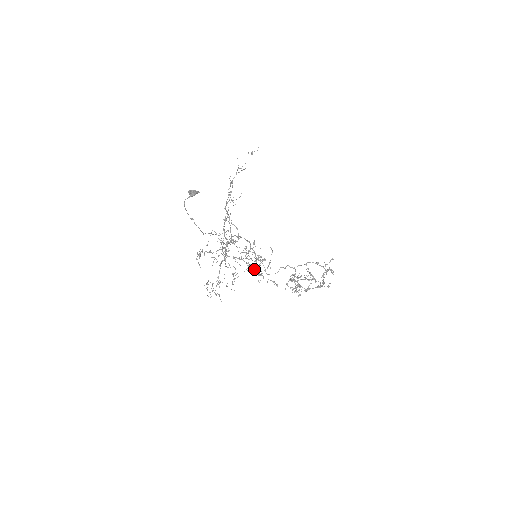
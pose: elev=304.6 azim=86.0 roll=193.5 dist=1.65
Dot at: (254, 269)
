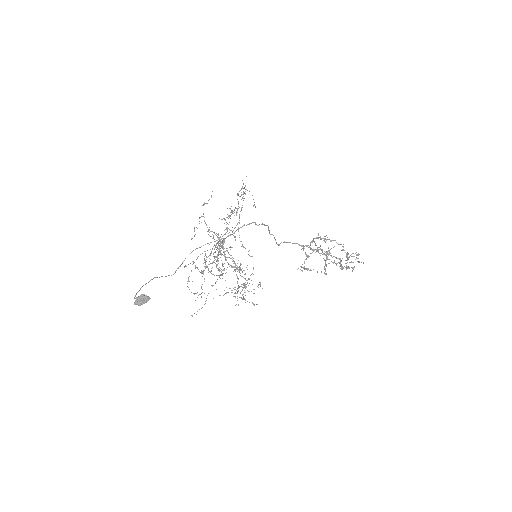
Dot at: occluded
